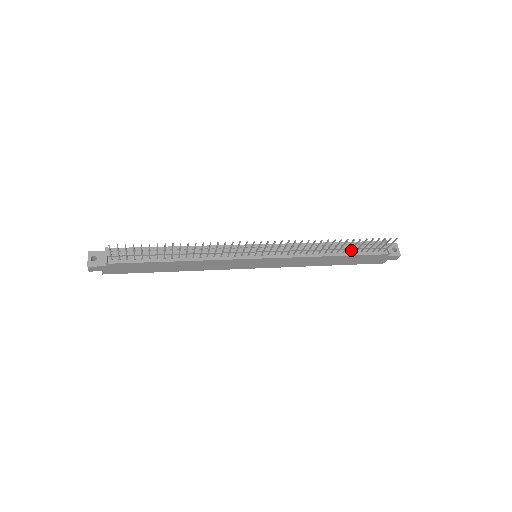
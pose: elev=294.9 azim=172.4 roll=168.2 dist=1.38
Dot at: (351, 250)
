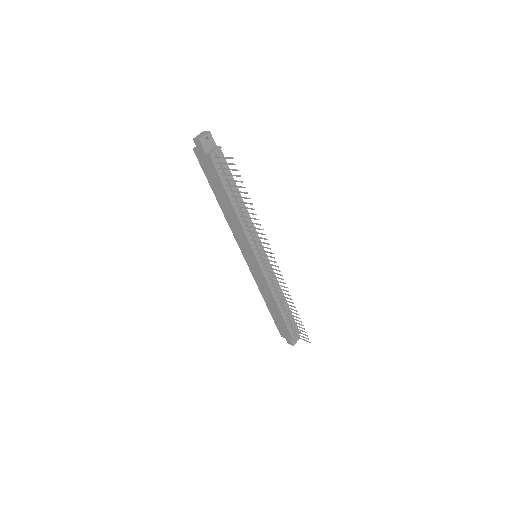
Dot at: (288, 316)
